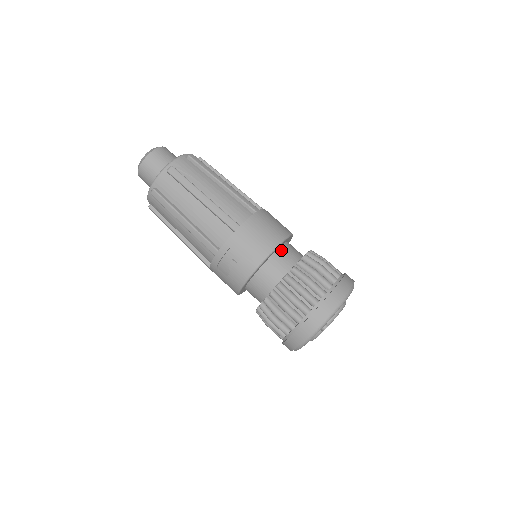
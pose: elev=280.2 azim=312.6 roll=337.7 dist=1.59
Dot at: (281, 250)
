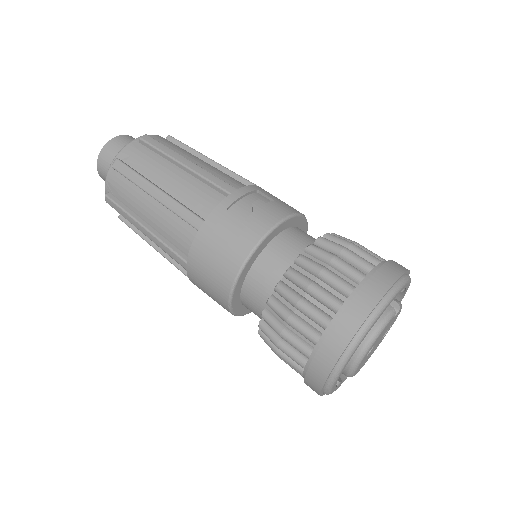
Dot at: occluded
